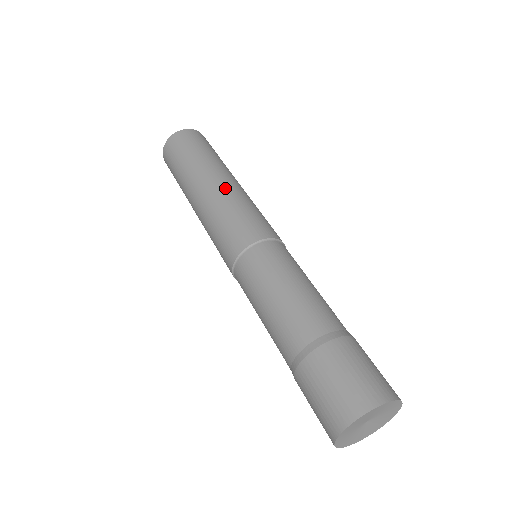
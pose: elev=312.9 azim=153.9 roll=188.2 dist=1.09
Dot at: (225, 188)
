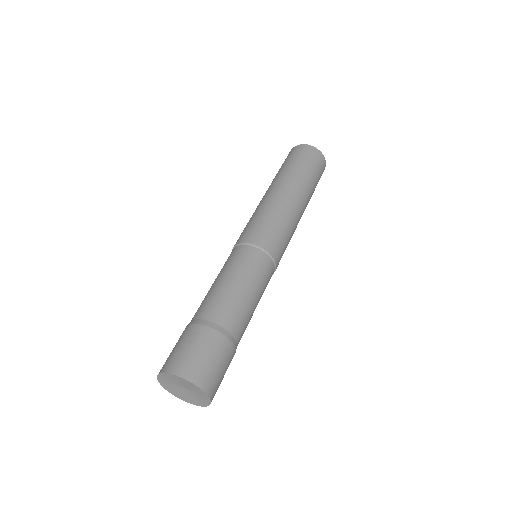
Dot at: (281, 200)
